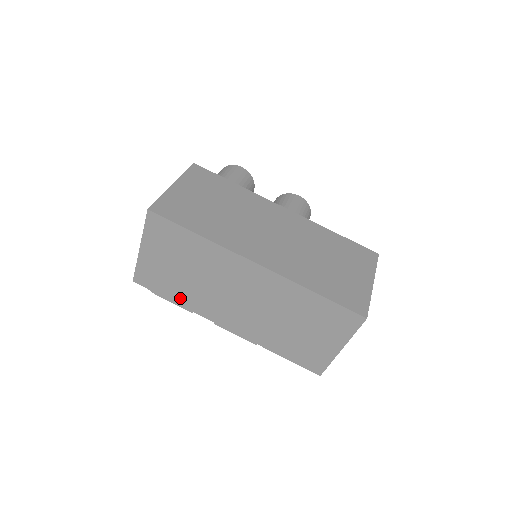
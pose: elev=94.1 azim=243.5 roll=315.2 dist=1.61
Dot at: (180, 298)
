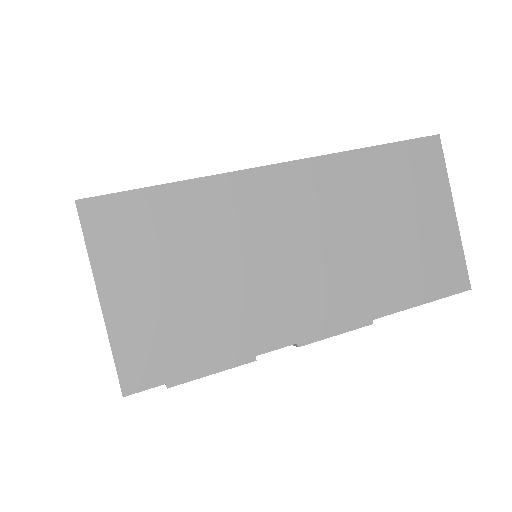
Dot at: (220, 347)
